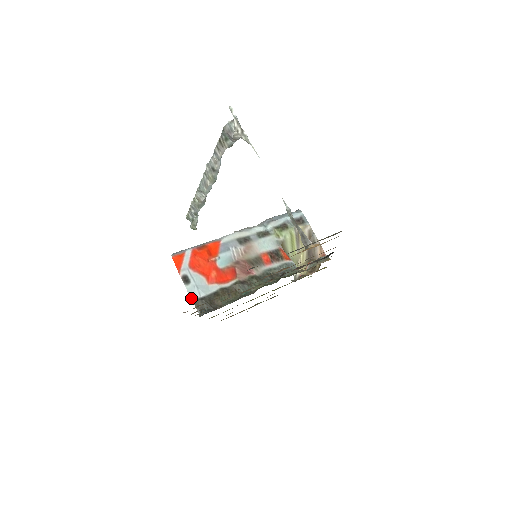
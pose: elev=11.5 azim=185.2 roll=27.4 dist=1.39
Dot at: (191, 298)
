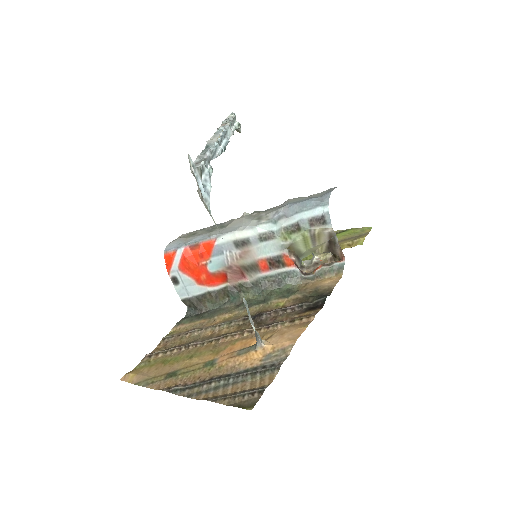
Dot at: (180, 297)
